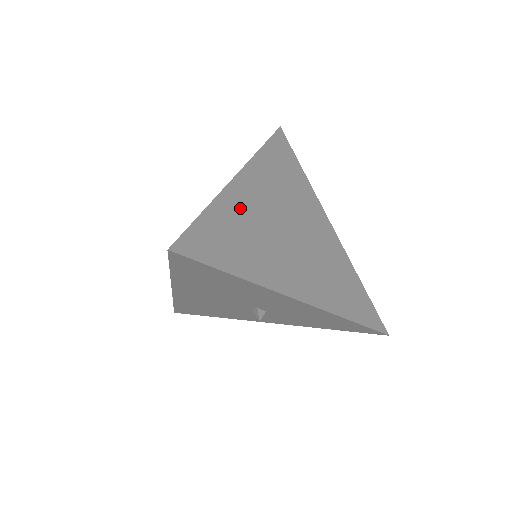
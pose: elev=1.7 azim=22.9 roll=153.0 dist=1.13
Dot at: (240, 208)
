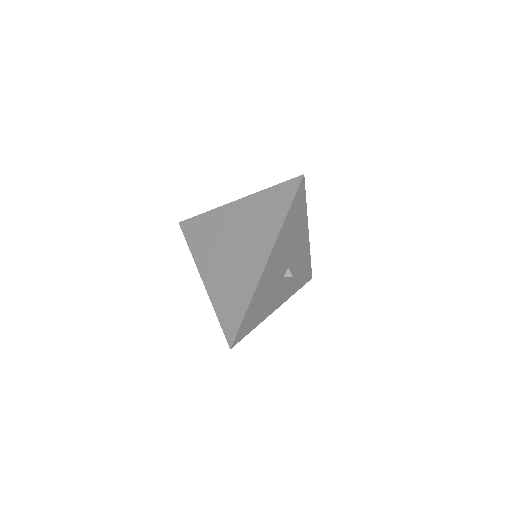
Dot at: occluded
